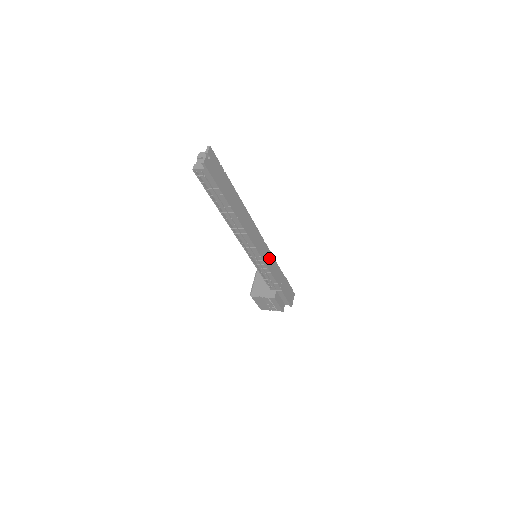
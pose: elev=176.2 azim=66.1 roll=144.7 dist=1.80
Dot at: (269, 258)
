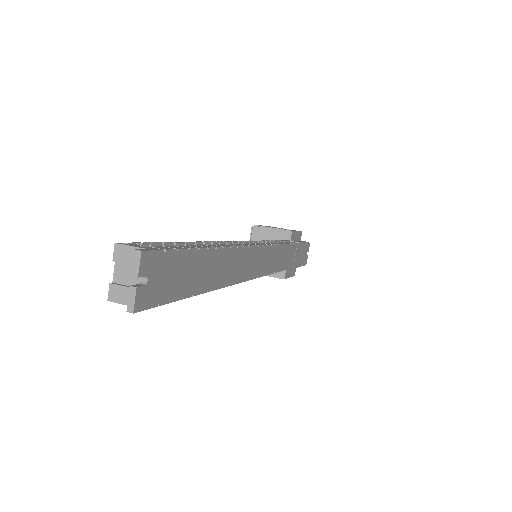
Dot at: (278, 256)
